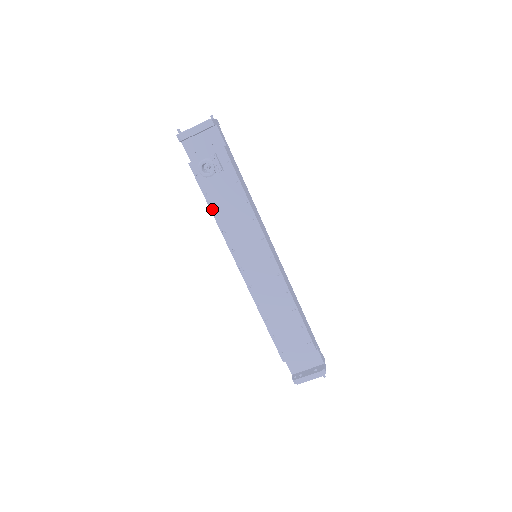
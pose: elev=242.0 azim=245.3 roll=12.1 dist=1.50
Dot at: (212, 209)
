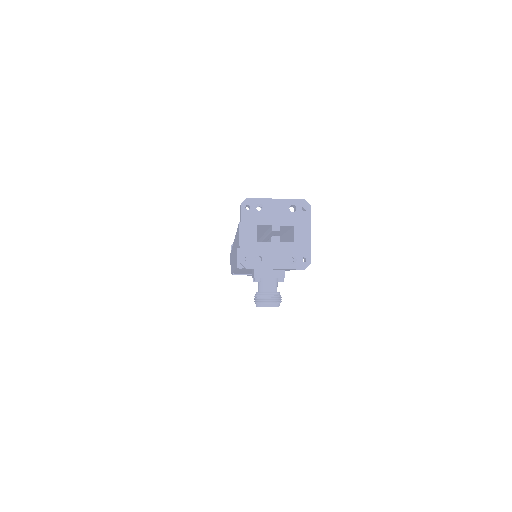
Dot at: occluded
